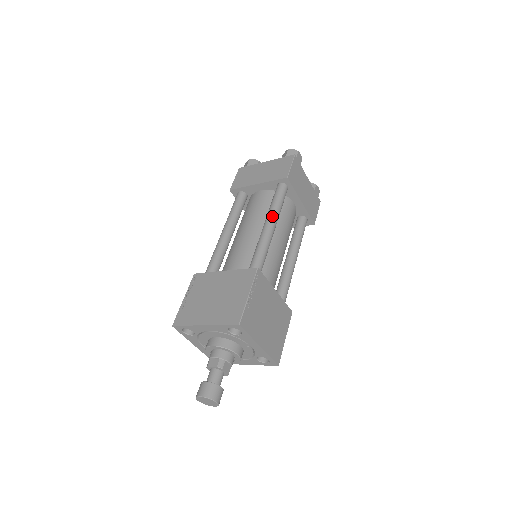
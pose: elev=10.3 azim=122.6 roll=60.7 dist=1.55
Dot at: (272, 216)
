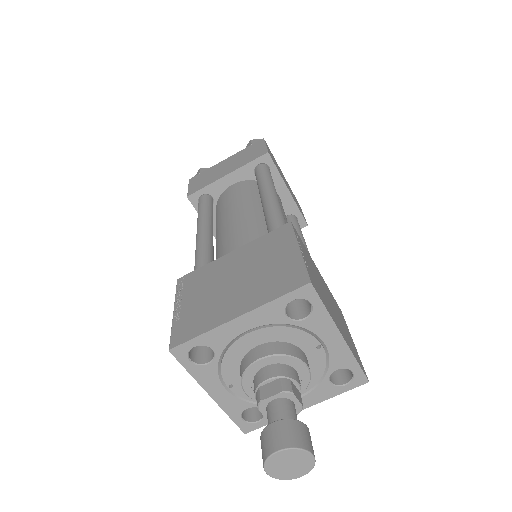
Dot at: (269, 187)
